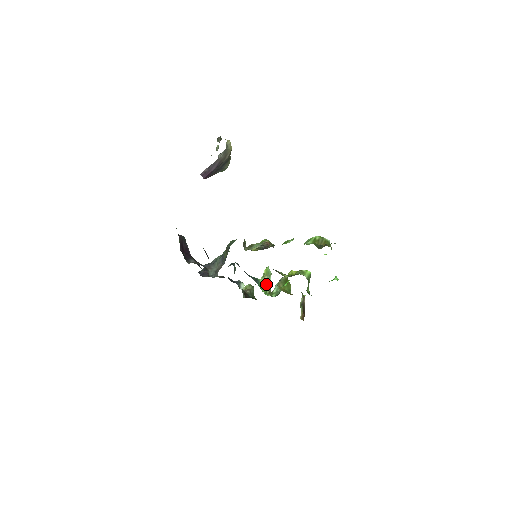
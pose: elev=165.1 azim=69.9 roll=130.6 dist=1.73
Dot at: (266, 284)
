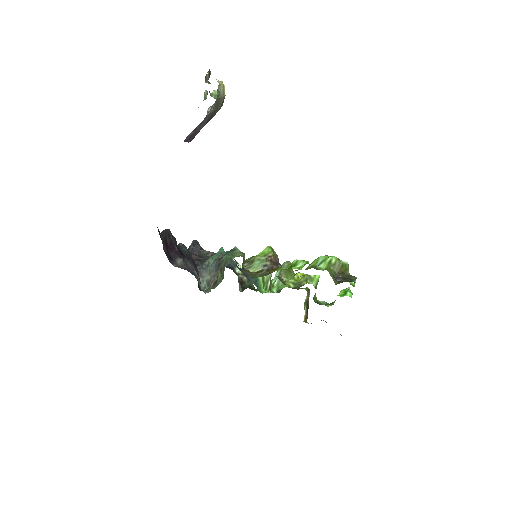
Dot at: (266, 280)
